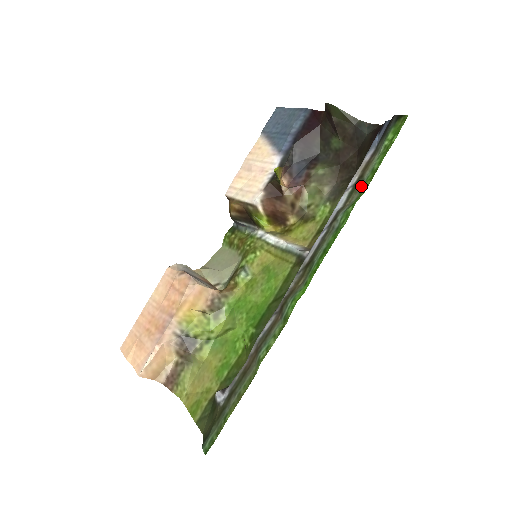
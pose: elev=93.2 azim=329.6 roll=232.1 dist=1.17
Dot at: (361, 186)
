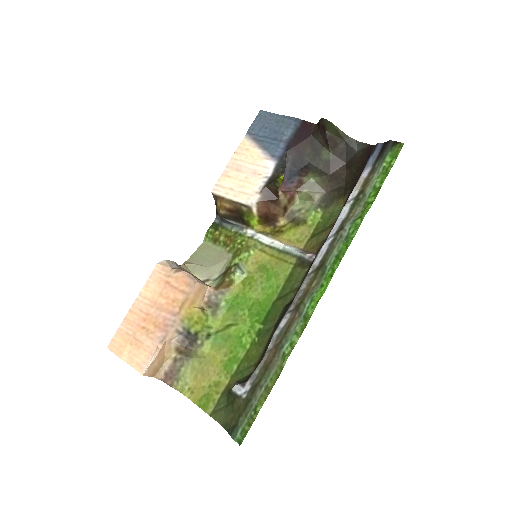
Dot at: (364, 201)
